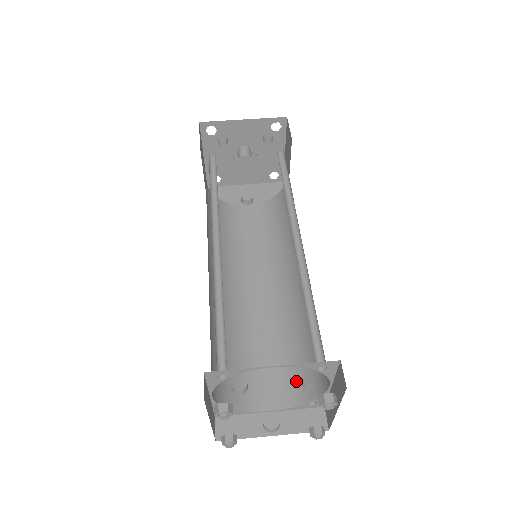
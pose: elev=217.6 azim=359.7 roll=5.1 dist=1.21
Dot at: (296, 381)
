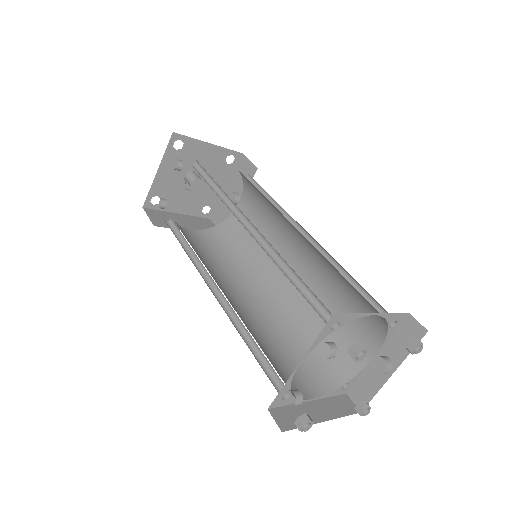
Dot at: (369, 316)
